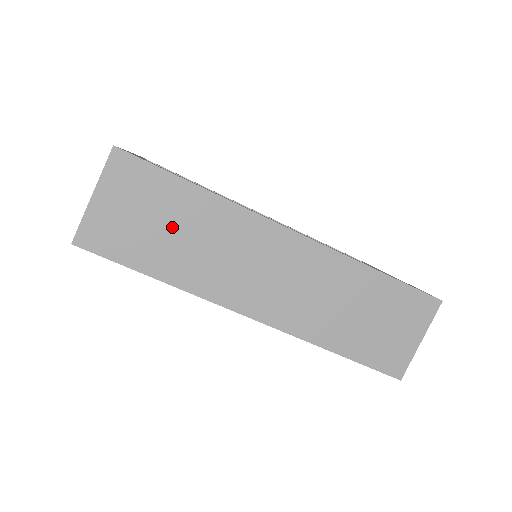
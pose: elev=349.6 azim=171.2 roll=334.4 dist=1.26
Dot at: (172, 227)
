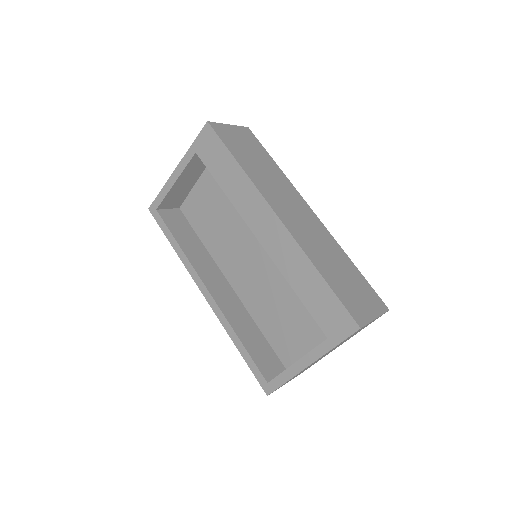
Dot at: (257, 160)
